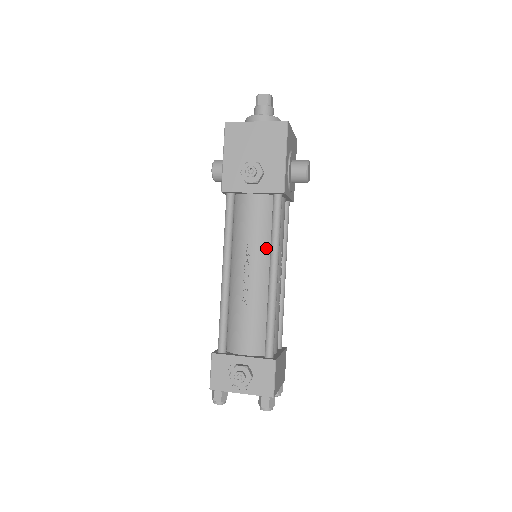
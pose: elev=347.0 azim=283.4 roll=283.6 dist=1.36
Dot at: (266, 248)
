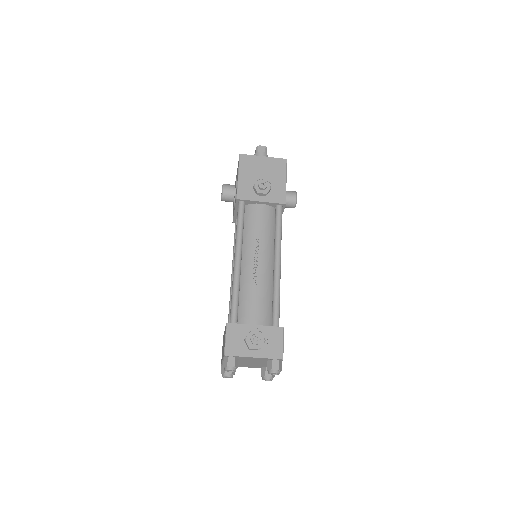
Dot at: (270, 244)
